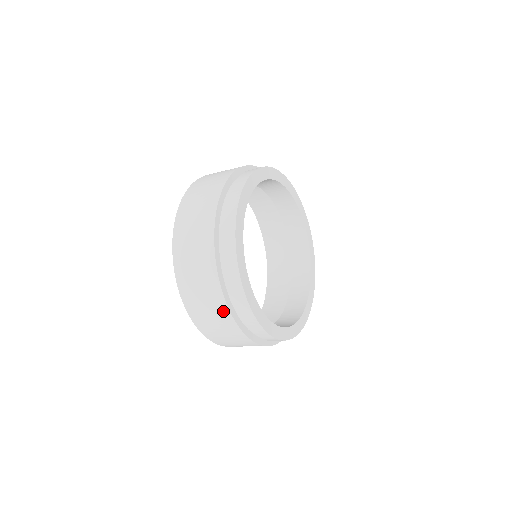
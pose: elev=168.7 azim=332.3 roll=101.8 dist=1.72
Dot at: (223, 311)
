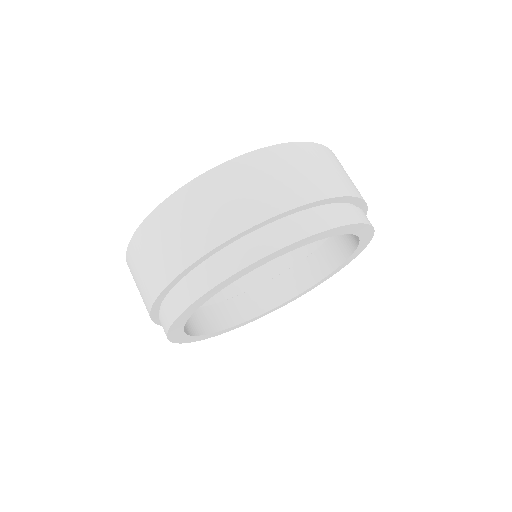
Dot at: occluded
